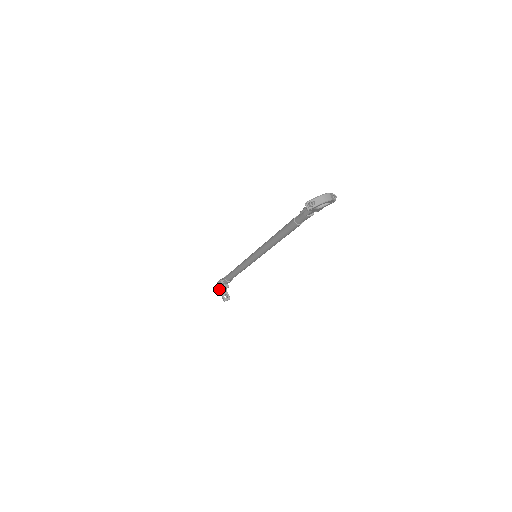
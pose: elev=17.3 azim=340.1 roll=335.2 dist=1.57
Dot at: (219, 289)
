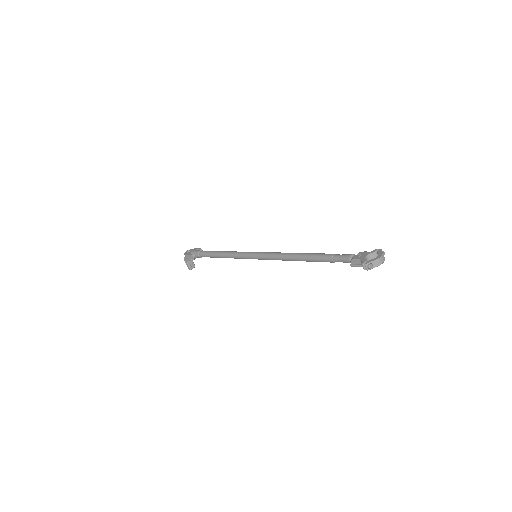
Dot at: (184, 258)
